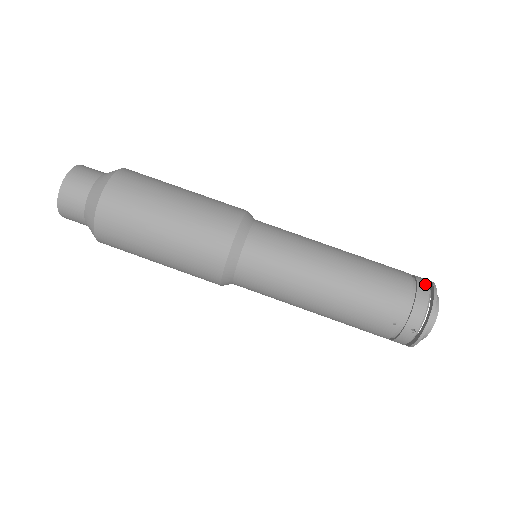
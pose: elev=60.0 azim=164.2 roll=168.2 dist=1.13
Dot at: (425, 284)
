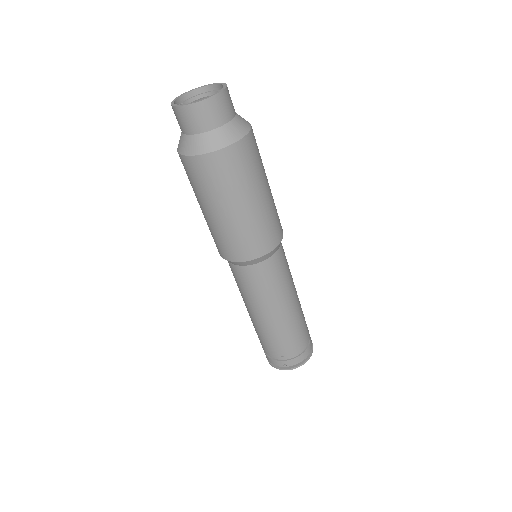
Dot at: (311, 346)
